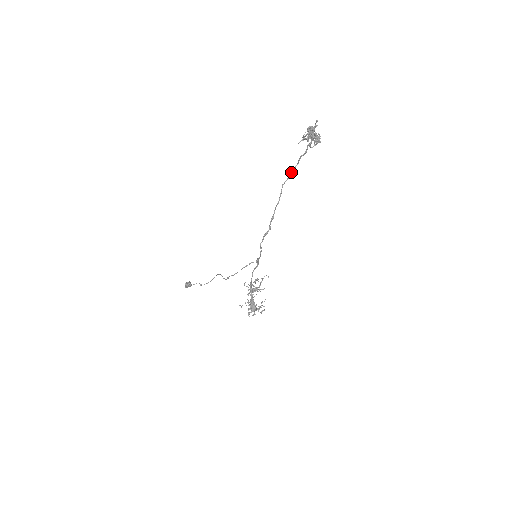
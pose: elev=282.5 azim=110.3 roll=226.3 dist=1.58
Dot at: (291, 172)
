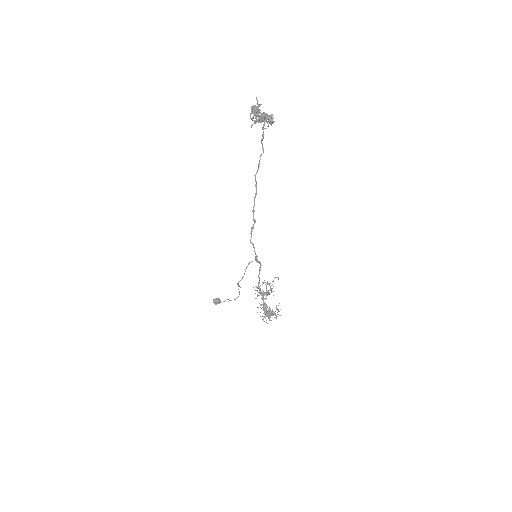
Dot at: (259, 160)
